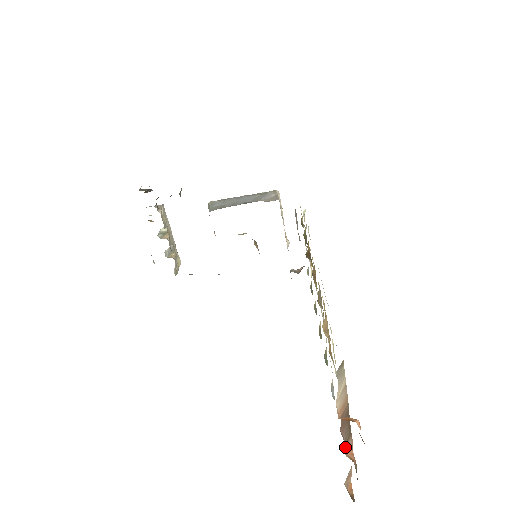
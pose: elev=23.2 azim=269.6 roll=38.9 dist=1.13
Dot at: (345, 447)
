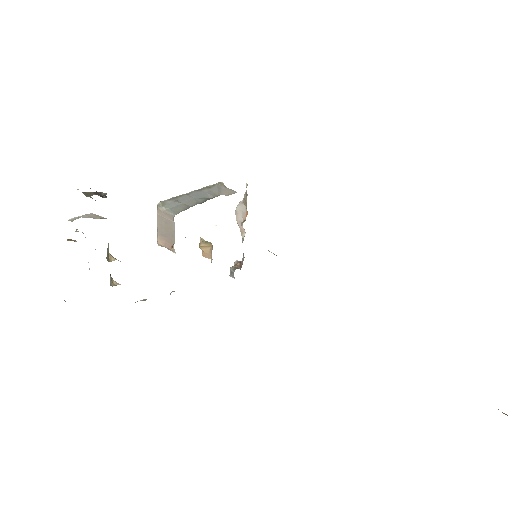
Dot at: out of frame
